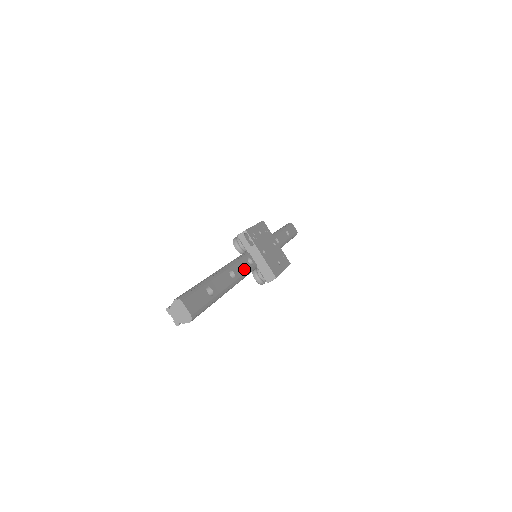
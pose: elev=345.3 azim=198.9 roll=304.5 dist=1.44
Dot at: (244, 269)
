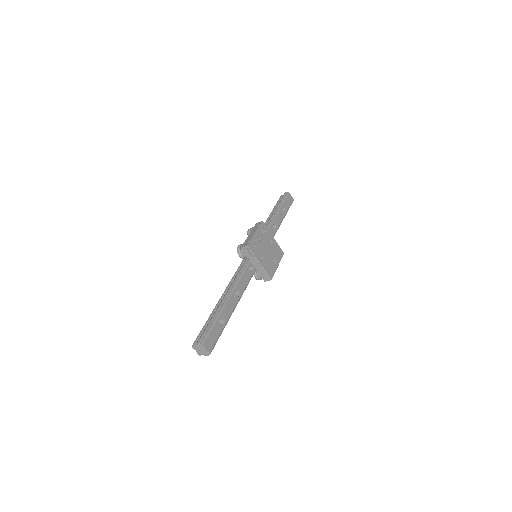
Dot at: (246, 281)
